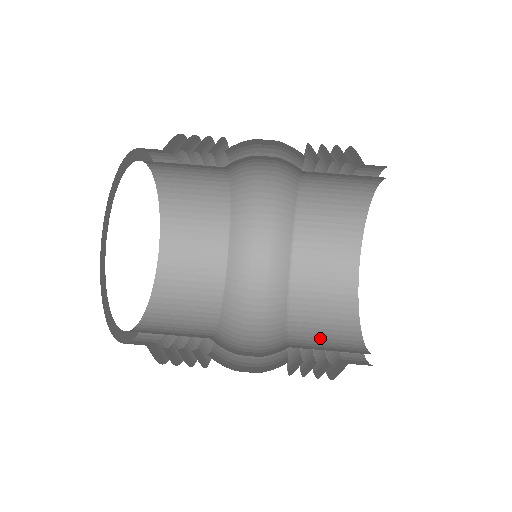
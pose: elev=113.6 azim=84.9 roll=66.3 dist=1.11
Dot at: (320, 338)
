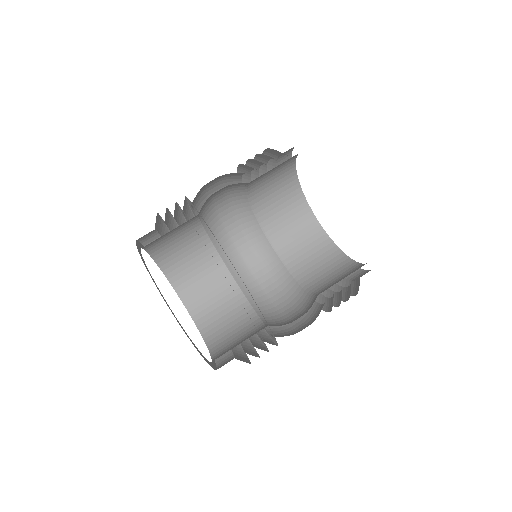
Dot at: occluded
